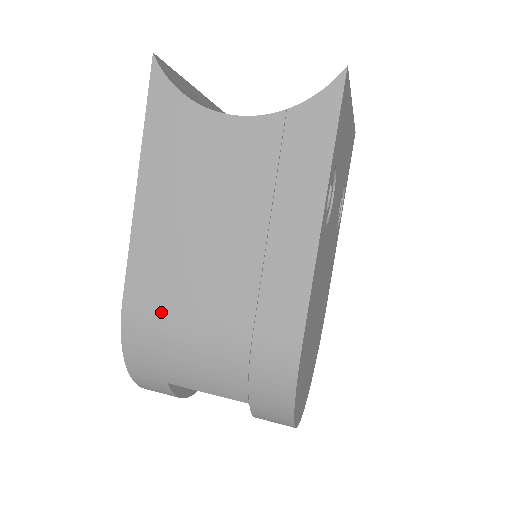
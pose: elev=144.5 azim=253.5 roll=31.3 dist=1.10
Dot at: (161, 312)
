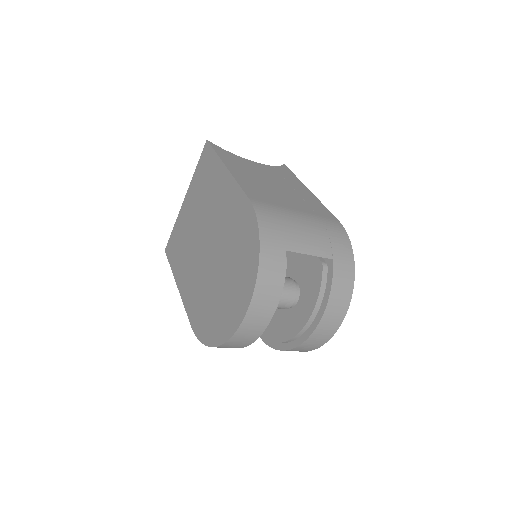
Dot at: (272, 204)
